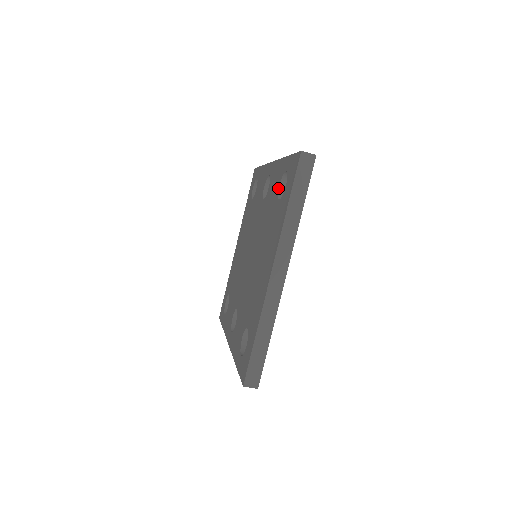
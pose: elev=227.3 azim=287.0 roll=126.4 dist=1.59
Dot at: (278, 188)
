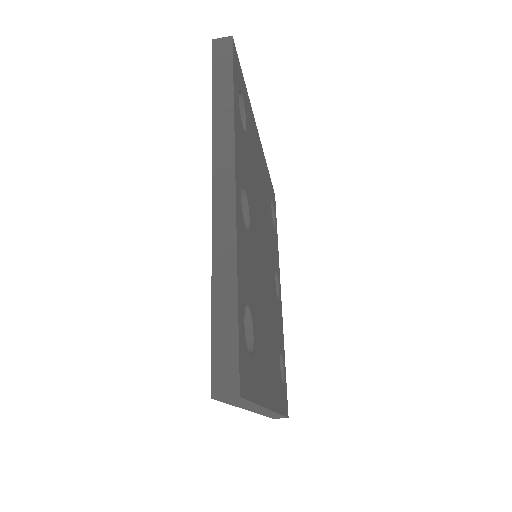
Dot at: occluded
